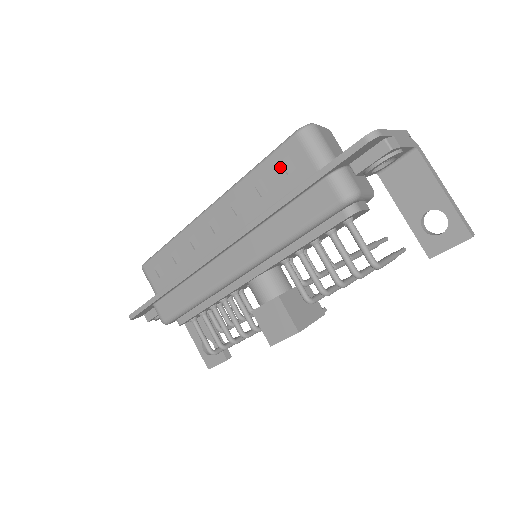
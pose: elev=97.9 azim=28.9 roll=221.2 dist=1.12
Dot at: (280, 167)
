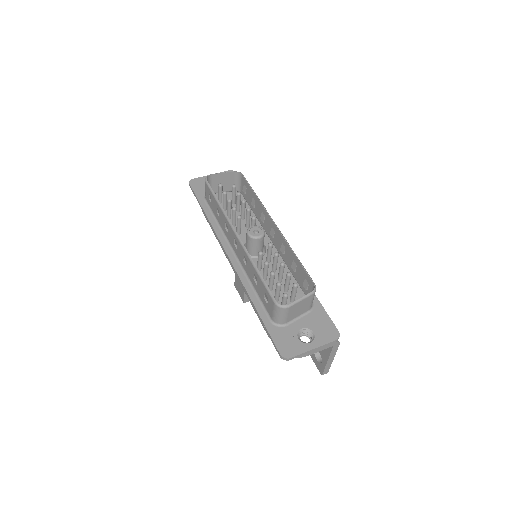
Dot at: (264, 293)
